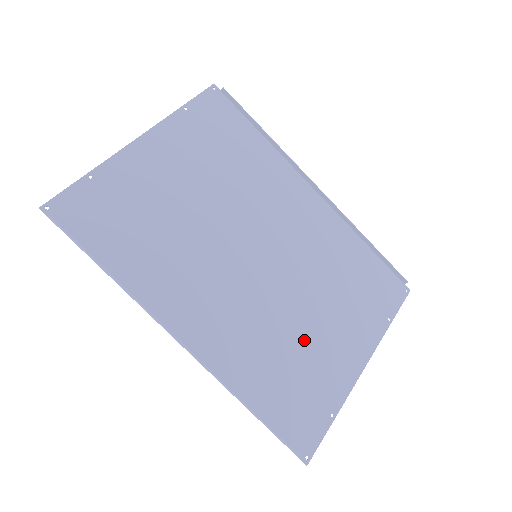
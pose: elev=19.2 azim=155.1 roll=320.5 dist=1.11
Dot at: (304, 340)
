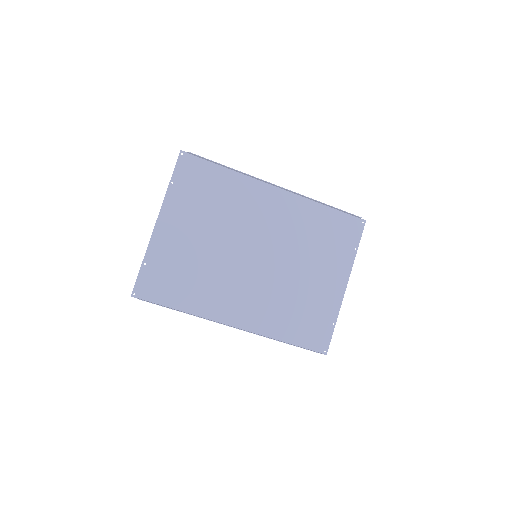
Dot at: (303, 291)
